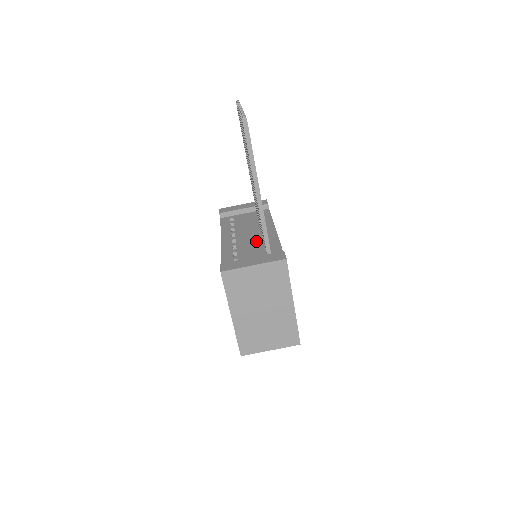
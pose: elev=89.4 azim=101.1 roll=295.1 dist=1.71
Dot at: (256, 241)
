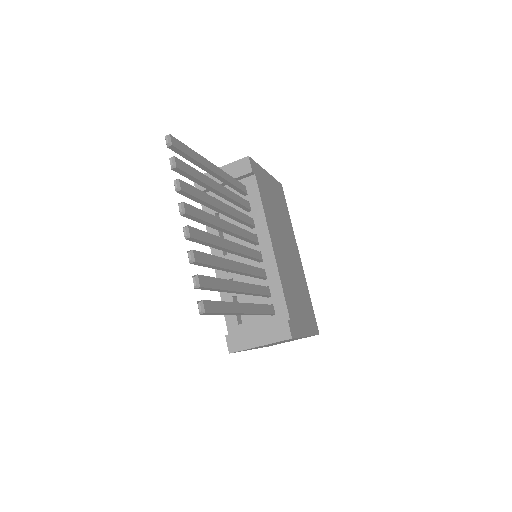
Dot at: occluded
